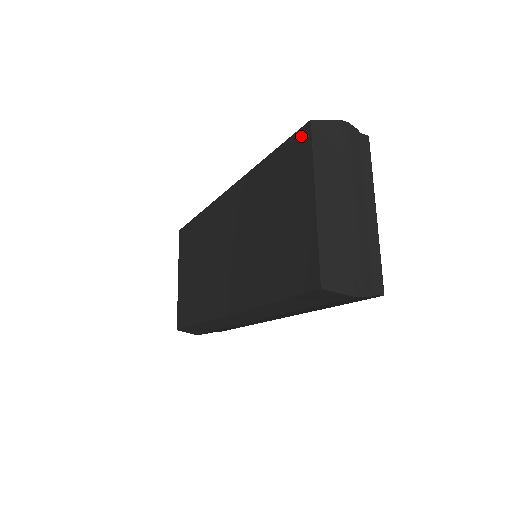
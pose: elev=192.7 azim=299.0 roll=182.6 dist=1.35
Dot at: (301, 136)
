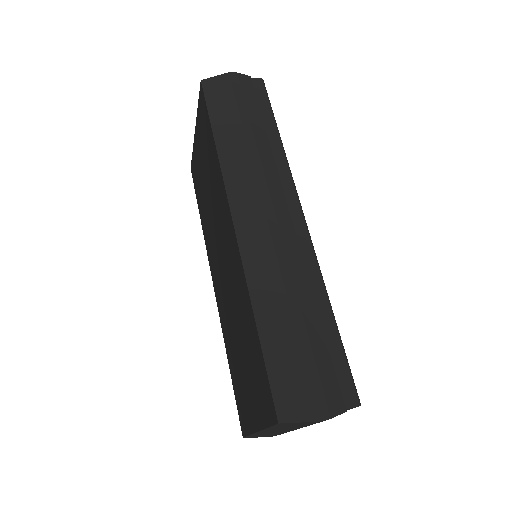
Dot at: (271, 404)
